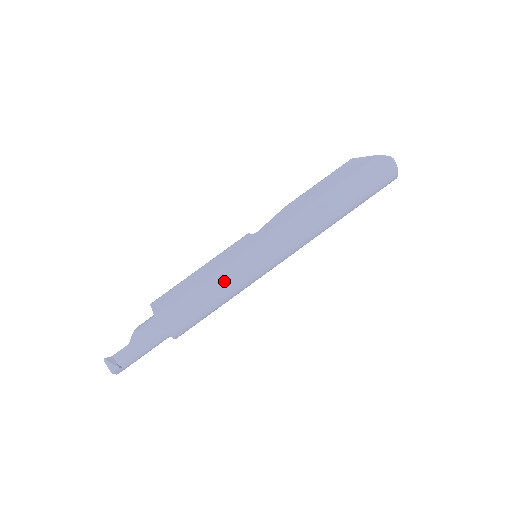
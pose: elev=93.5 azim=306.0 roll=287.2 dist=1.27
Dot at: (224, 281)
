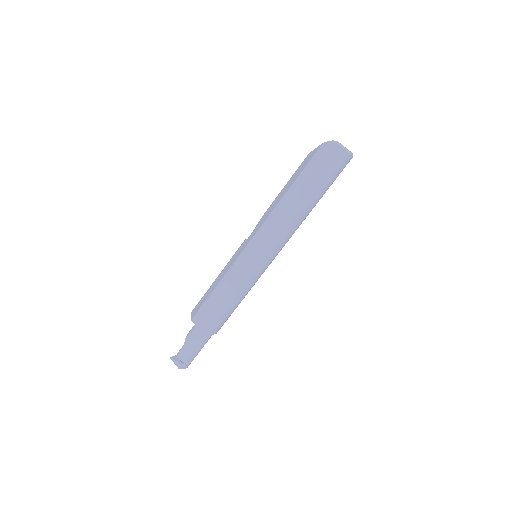
Dot at: (230, 282)
